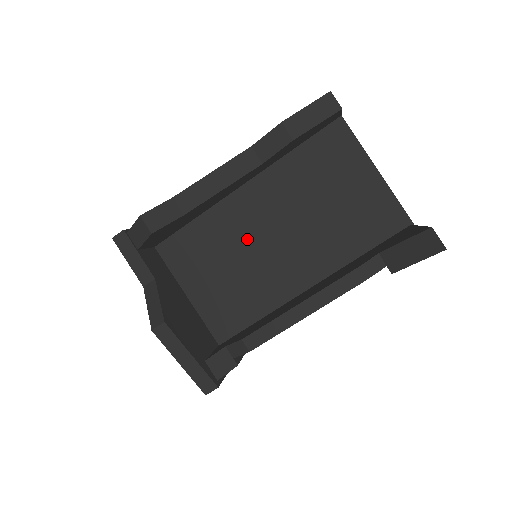
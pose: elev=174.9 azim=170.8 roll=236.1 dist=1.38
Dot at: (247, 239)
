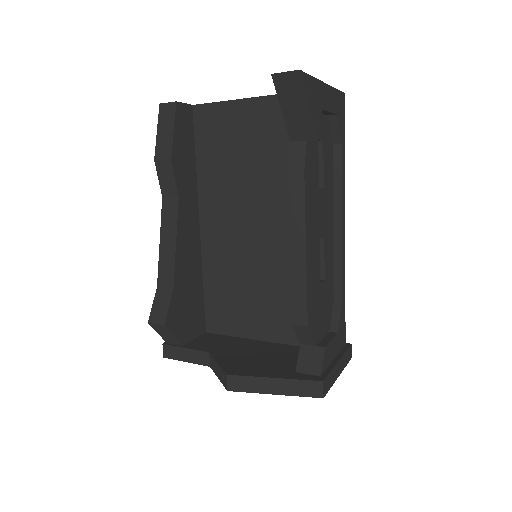
Dot at: (242, 253)
